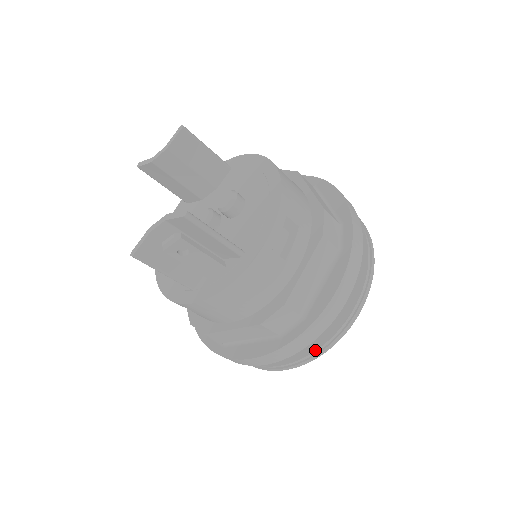
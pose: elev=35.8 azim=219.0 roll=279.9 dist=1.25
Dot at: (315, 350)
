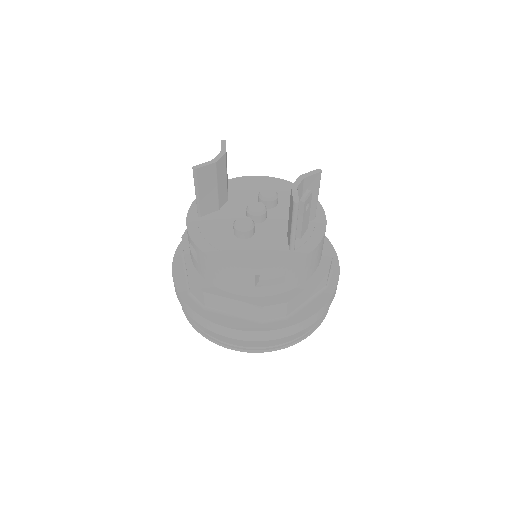
Dot at: occluded
